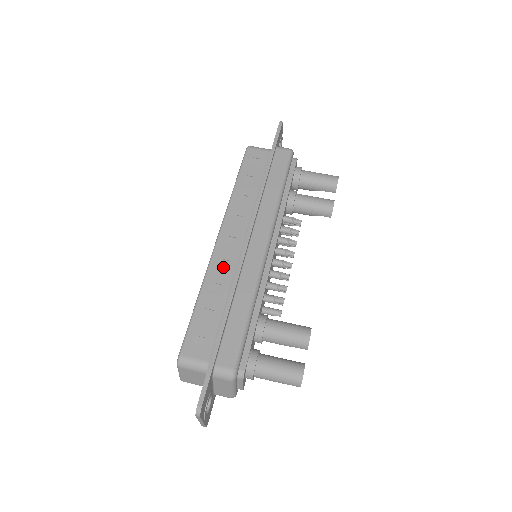
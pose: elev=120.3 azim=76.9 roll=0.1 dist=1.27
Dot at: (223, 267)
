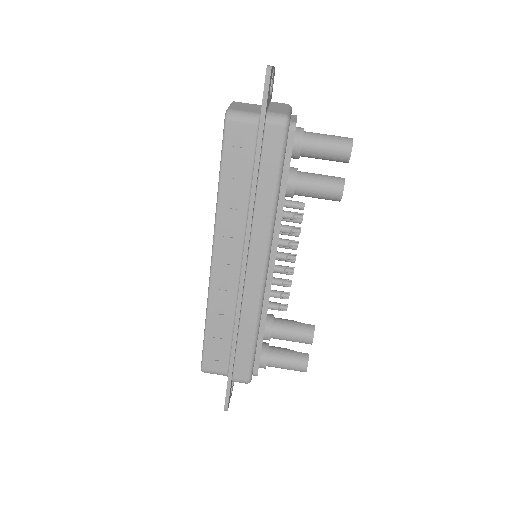
Dot at: (224, 292)
